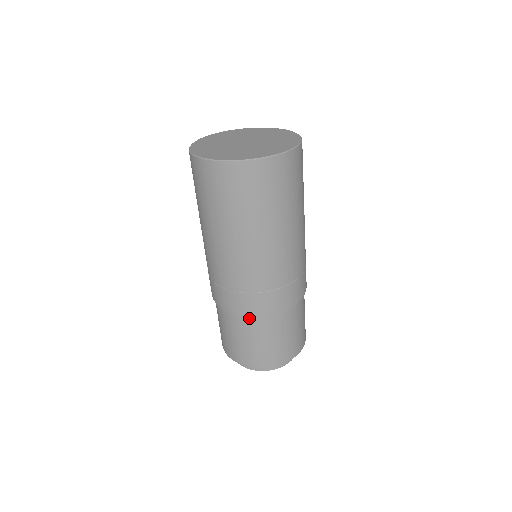
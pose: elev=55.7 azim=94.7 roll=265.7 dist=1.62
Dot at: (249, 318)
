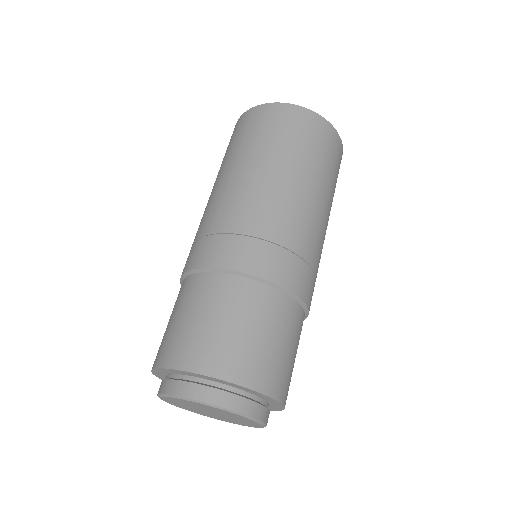
Dot at: (227, 277)
